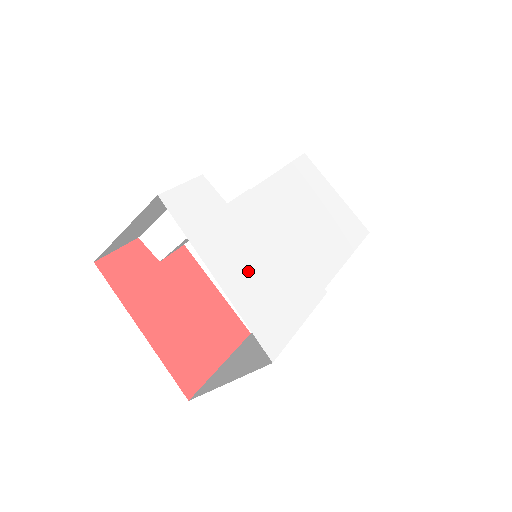
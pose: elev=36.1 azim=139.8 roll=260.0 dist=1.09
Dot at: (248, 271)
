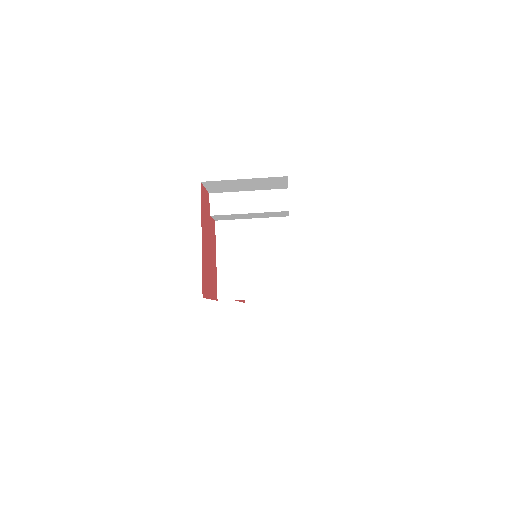
Dot at: occluded
